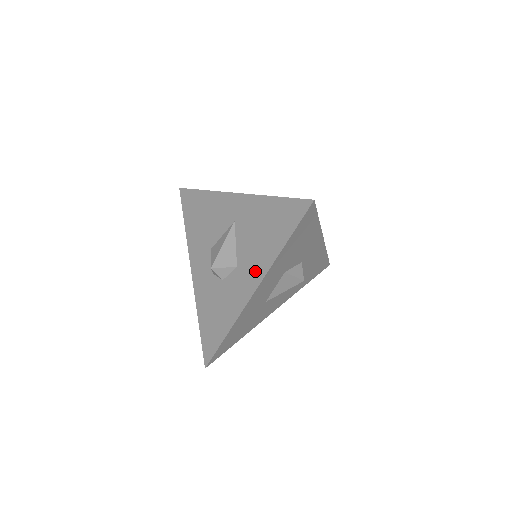
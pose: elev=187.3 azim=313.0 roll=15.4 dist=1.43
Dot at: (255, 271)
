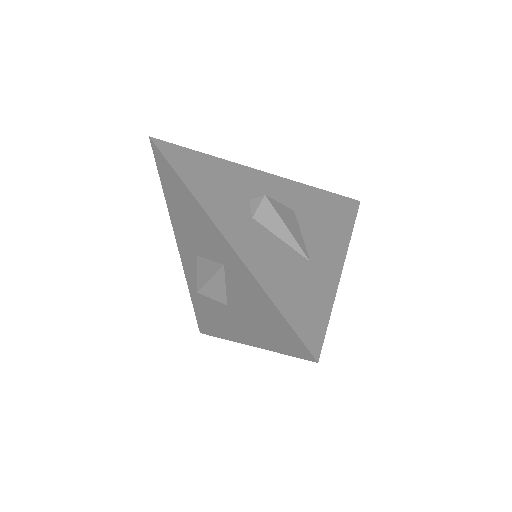
Dot at: (246, 332)
